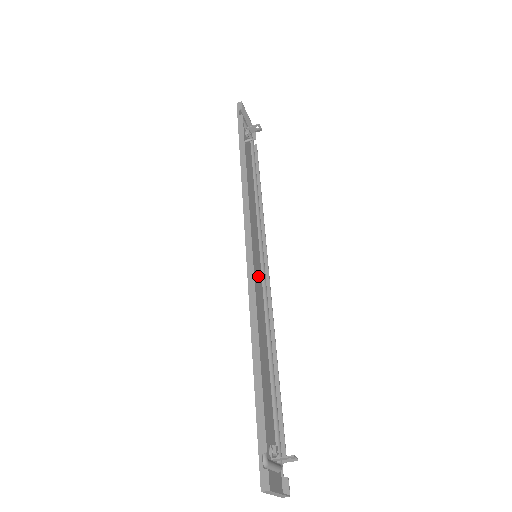
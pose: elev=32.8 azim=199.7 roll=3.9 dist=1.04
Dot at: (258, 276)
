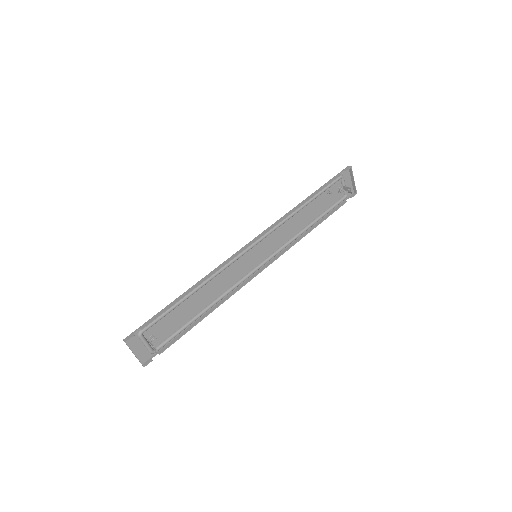
Dot at: (246, 267)
